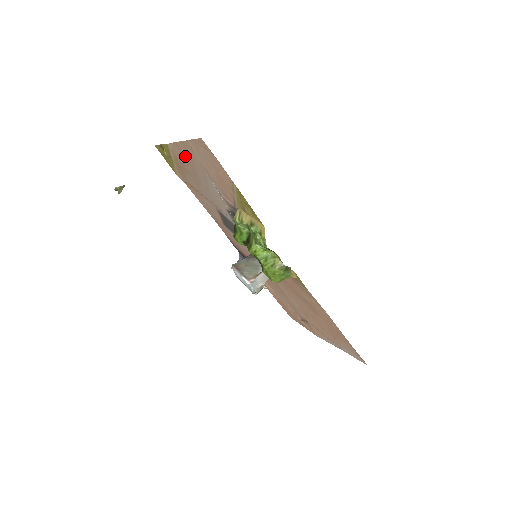
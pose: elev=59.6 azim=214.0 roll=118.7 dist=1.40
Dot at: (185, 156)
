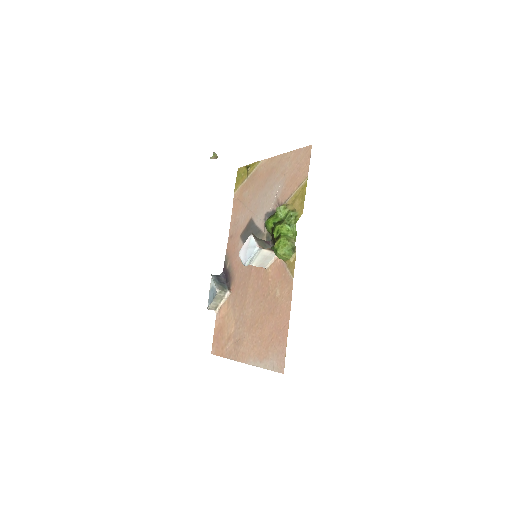
Dot at: (271, 167)
